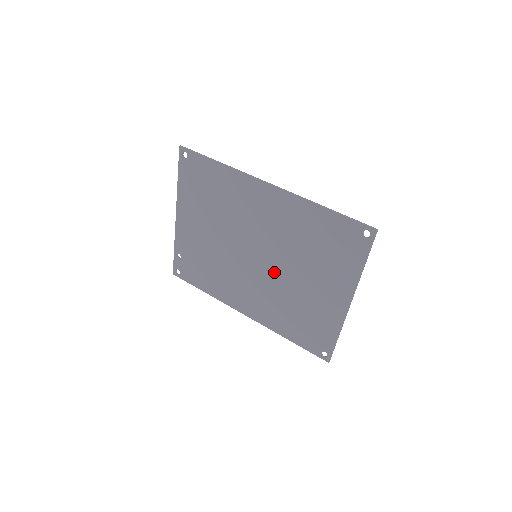
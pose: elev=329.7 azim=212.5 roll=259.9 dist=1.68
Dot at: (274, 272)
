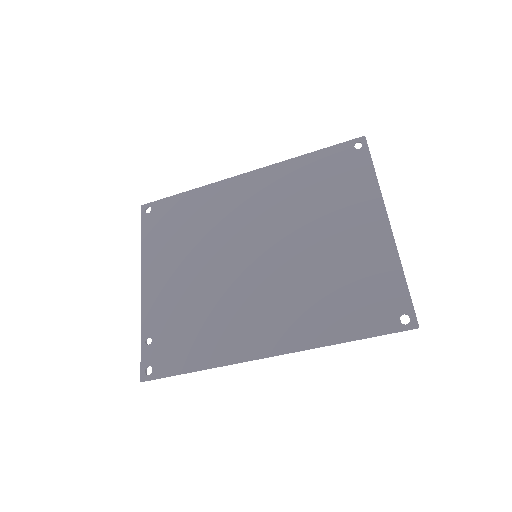
Dot at: (285, 256)
